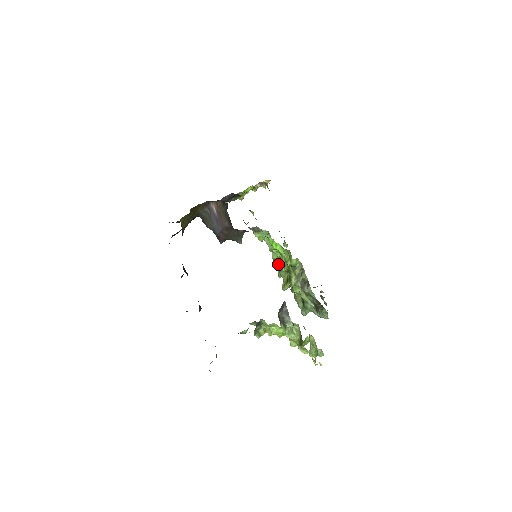
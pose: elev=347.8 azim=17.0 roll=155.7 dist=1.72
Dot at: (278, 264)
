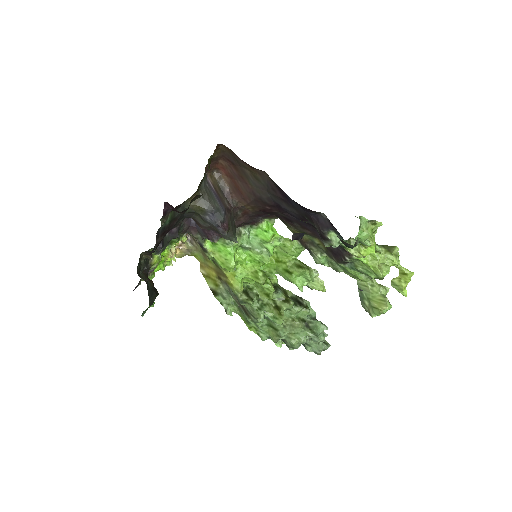
Dot at: (253, 306)
